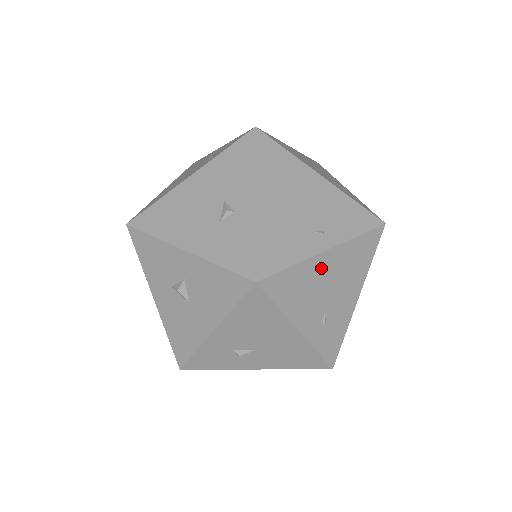
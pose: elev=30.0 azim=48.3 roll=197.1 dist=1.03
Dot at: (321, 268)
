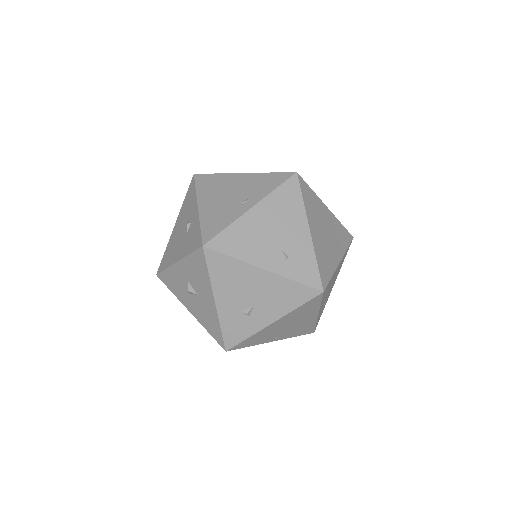
Dot at: (255, 221)
